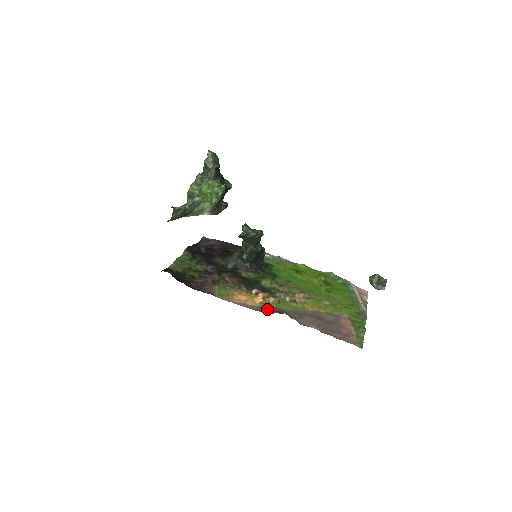
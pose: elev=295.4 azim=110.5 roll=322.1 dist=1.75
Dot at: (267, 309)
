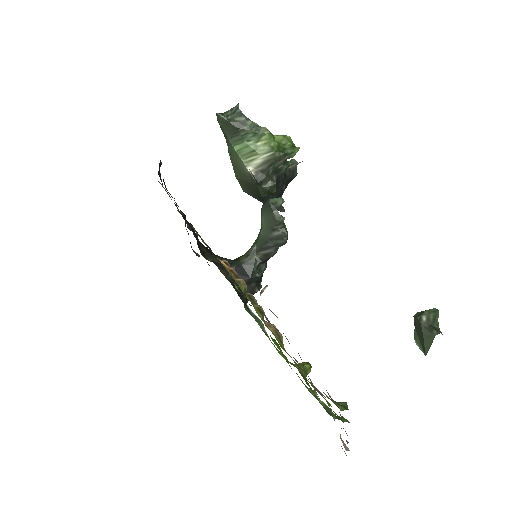
Dot at: occluded
